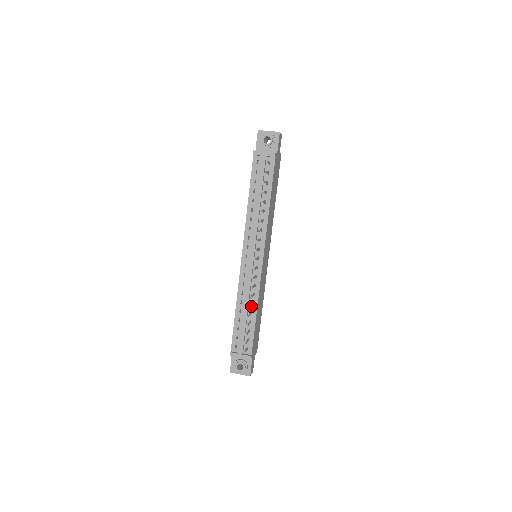
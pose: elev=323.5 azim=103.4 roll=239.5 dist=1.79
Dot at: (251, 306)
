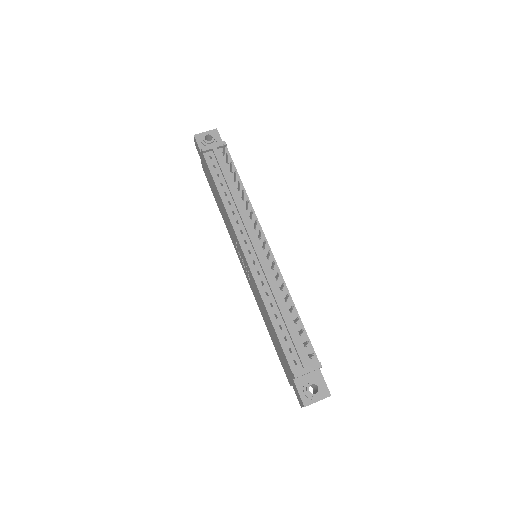
Dot at: (285, 303)
